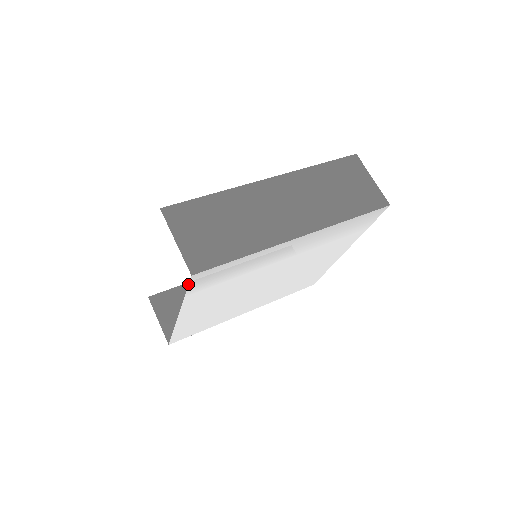
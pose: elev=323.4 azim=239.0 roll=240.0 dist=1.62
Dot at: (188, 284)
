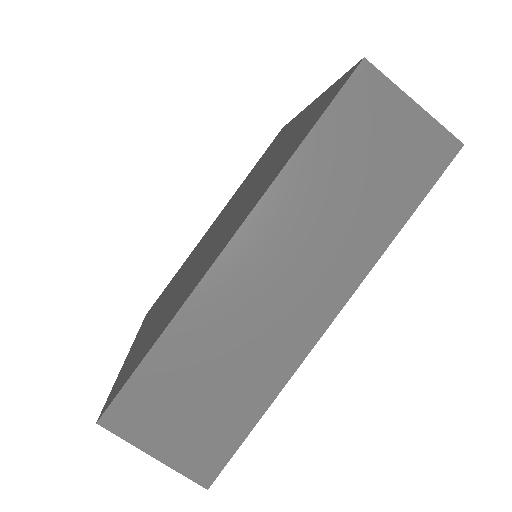
Dot at: occluded
